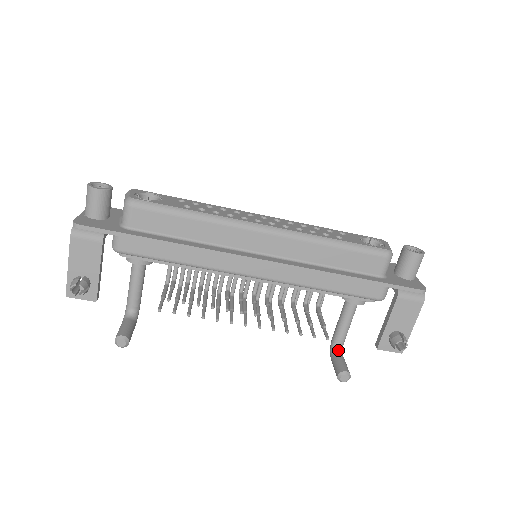
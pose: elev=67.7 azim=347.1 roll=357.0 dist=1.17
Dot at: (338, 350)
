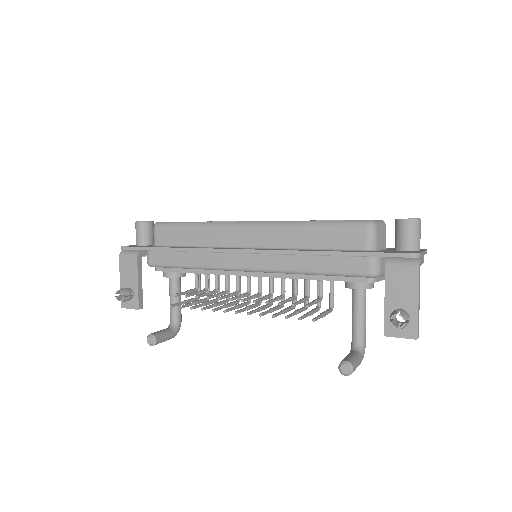
Dot at: (355, 349)
